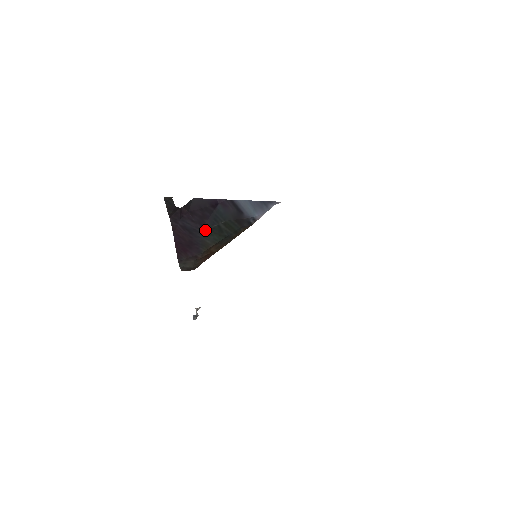
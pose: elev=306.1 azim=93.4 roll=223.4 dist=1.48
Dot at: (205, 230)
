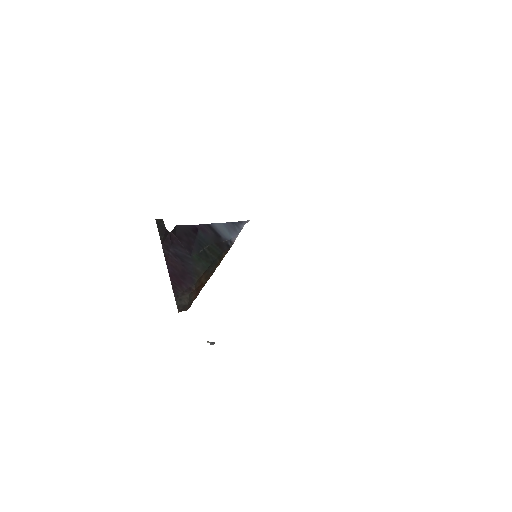
Dot at: (194, 256)
